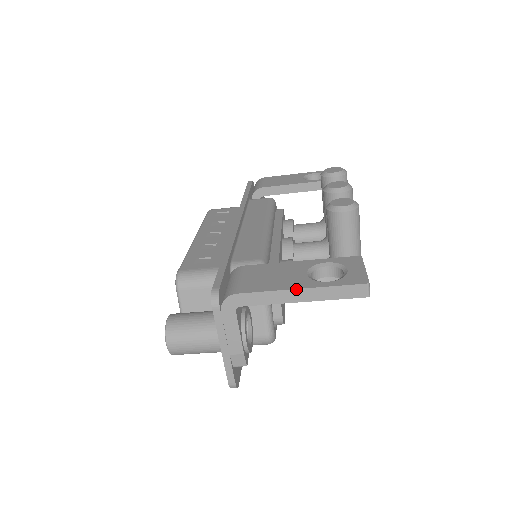
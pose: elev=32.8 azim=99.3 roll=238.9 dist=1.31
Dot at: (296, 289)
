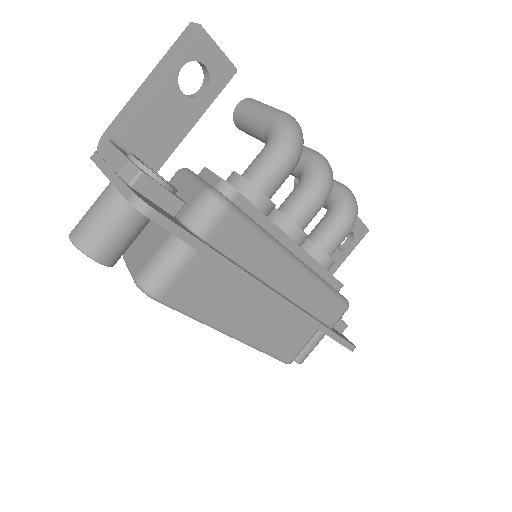
Dot at: (144, 81)
